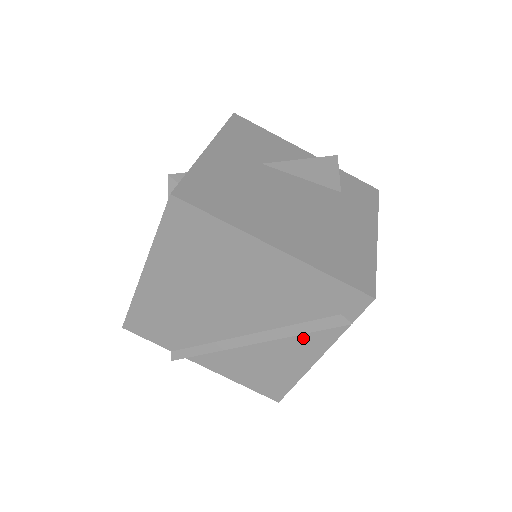
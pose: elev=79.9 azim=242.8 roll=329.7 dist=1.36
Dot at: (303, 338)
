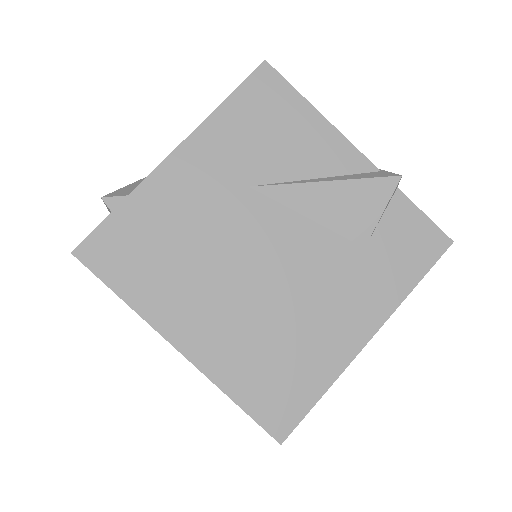
Dot at: occluded
